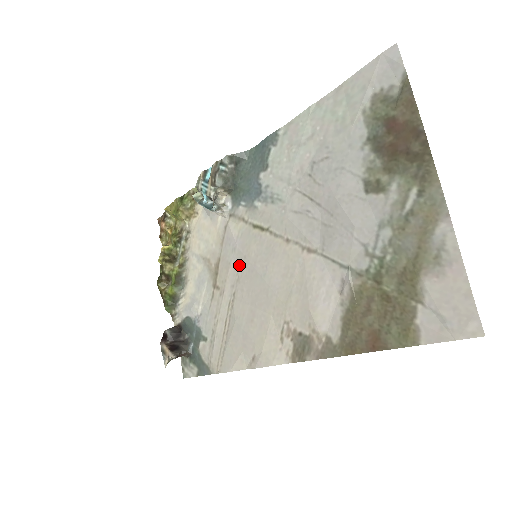
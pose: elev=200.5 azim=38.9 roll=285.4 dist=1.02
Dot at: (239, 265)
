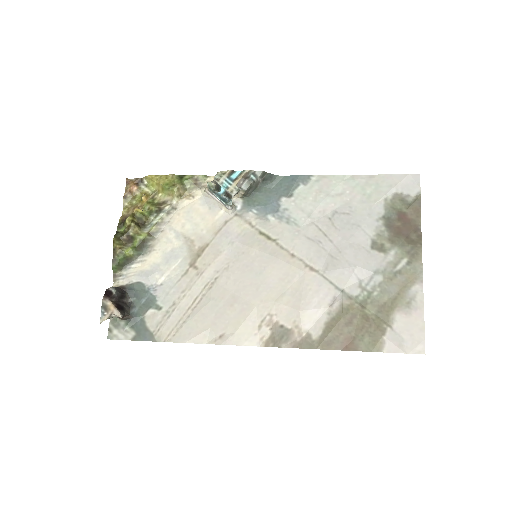
Dot at: (233, 257)
